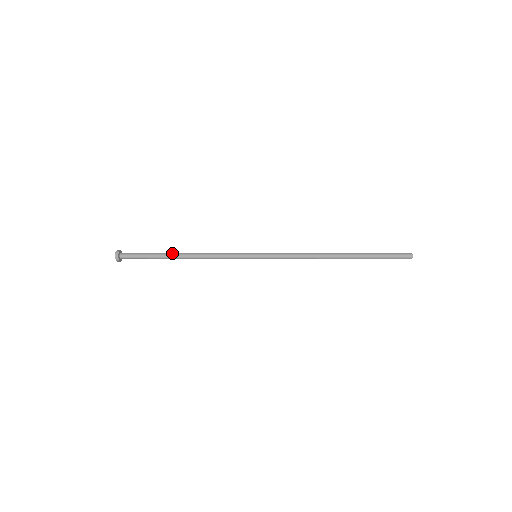
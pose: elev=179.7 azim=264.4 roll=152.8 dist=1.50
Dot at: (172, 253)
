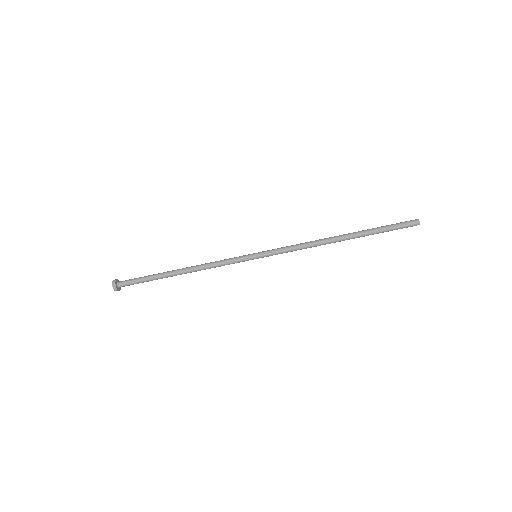
Dot at: (170, 271)
